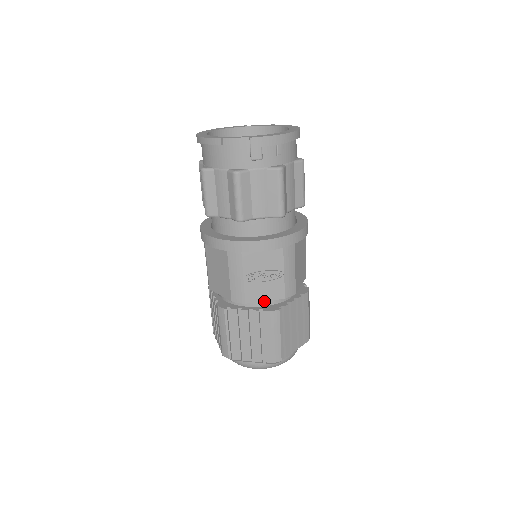
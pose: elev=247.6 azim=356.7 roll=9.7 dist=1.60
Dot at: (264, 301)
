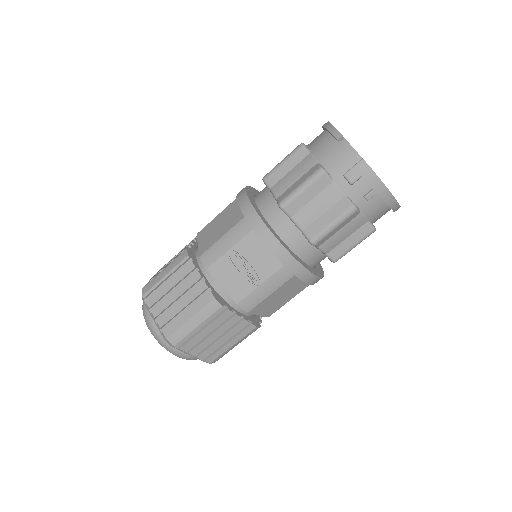
Dot at: (220, 287)
